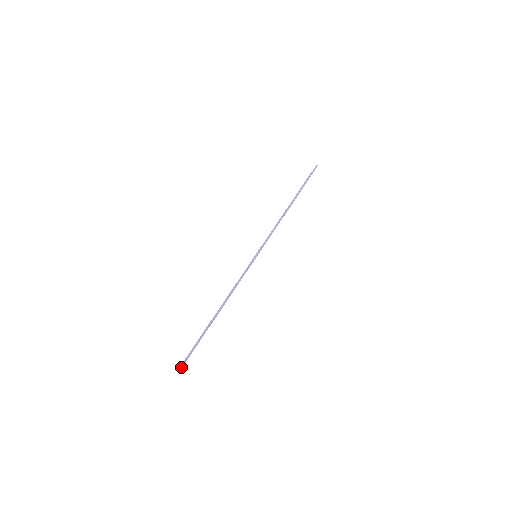
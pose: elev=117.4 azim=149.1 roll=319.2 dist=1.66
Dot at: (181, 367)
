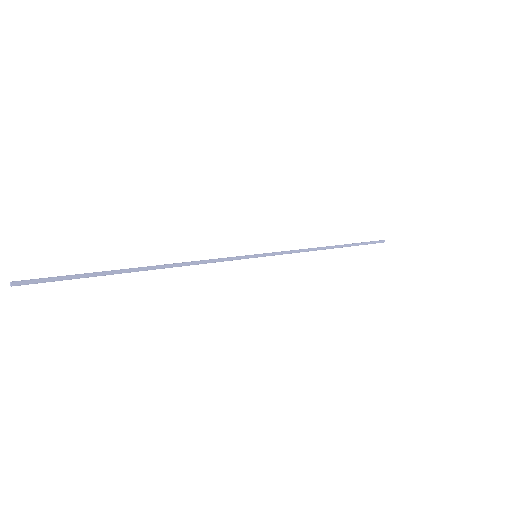
Dot at: (22, 282)
